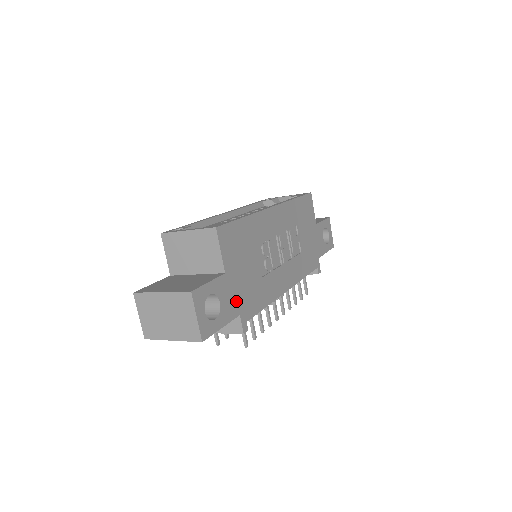
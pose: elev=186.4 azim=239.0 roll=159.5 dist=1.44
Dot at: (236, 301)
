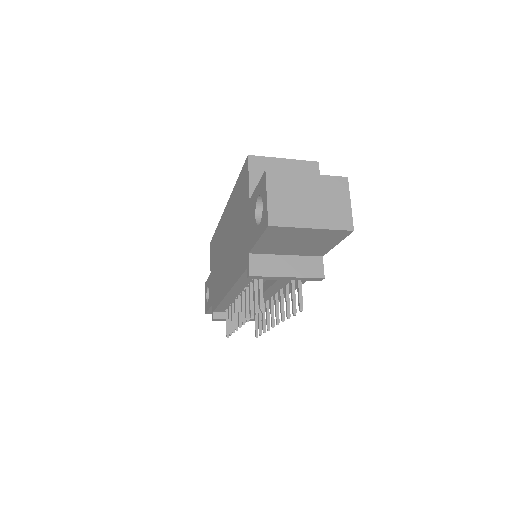
Dot at: occluded
